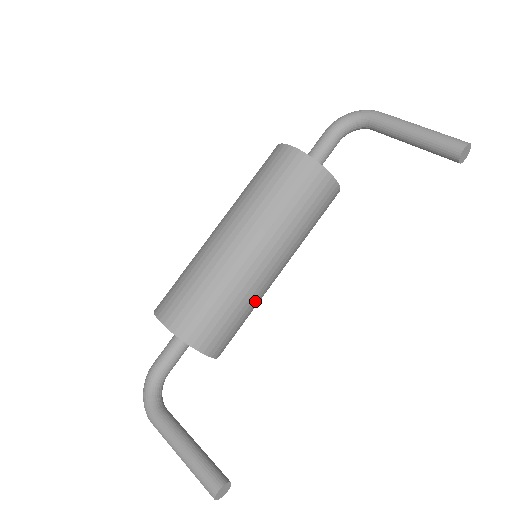
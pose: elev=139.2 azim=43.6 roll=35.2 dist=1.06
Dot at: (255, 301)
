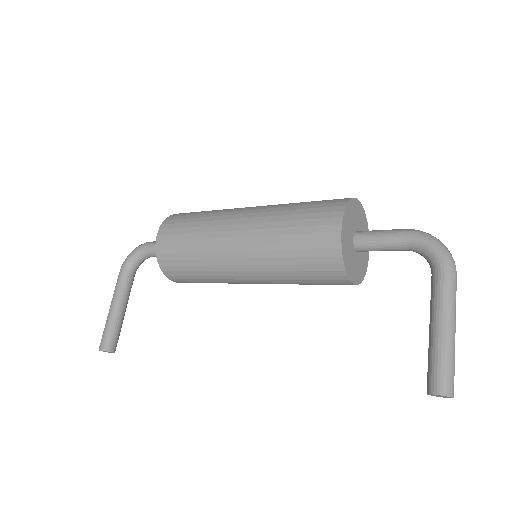
Dot at: (224, 282)
